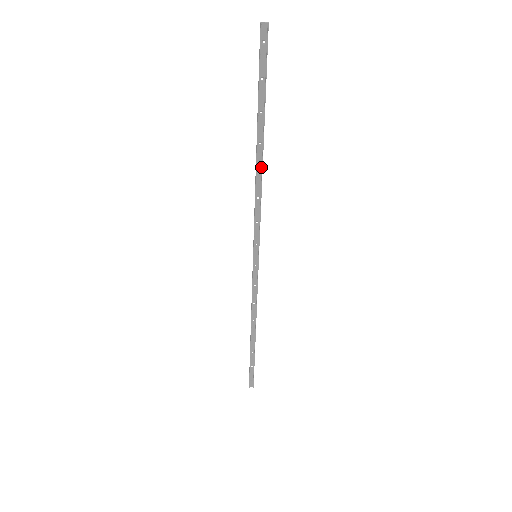
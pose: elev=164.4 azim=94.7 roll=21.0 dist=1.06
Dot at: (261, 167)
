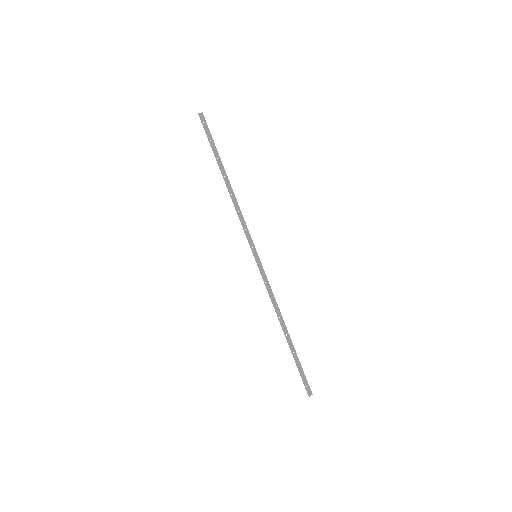
Dot at: (231, 190)
